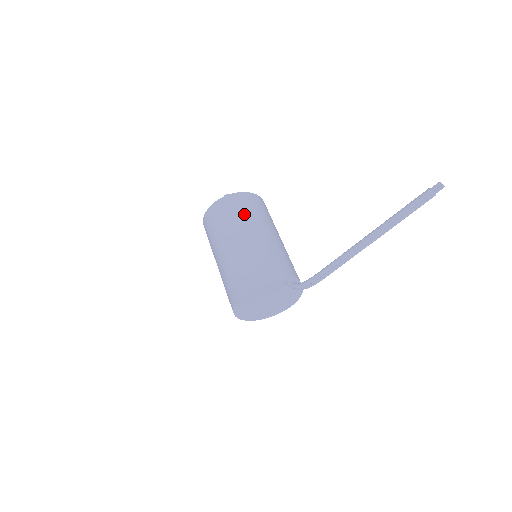
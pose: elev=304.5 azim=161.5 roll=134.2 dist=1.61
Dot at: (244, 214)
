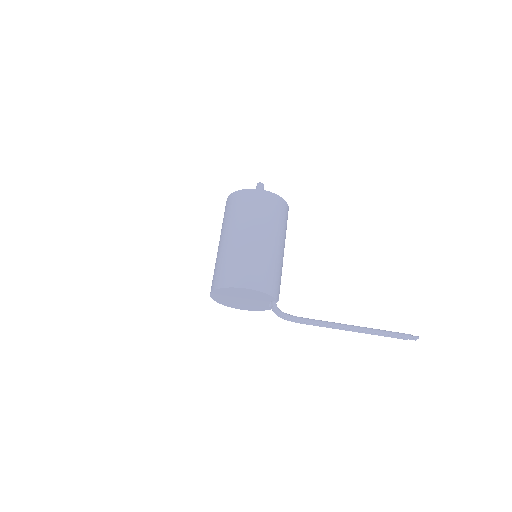
Dot at: (281, 223)
